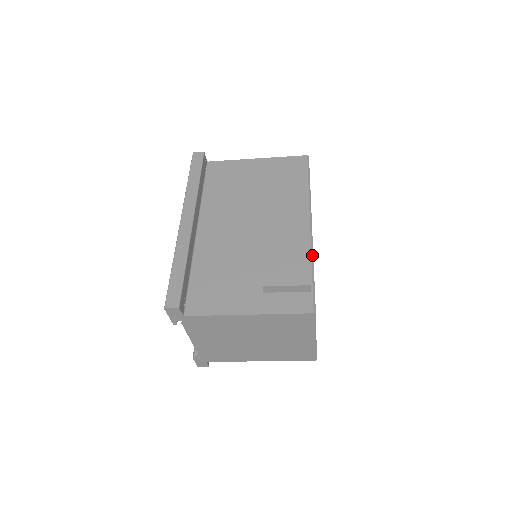
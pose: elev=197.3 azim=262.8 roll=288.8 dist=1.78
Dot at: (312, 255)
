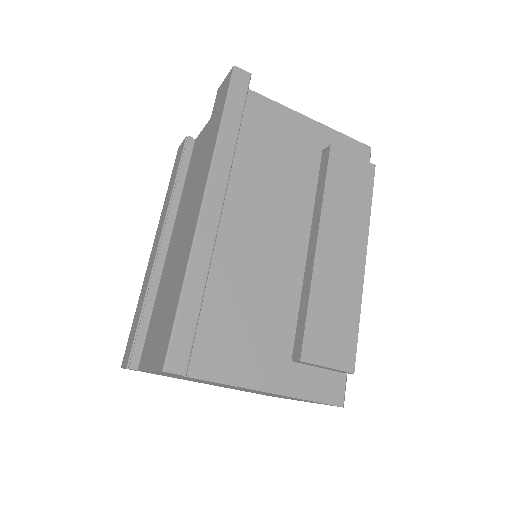
Dot at: occluded
